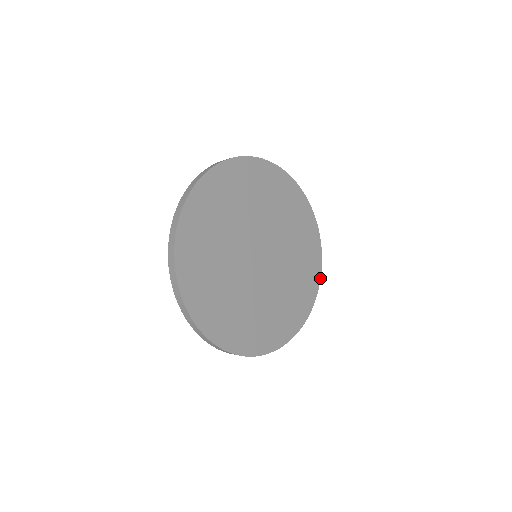
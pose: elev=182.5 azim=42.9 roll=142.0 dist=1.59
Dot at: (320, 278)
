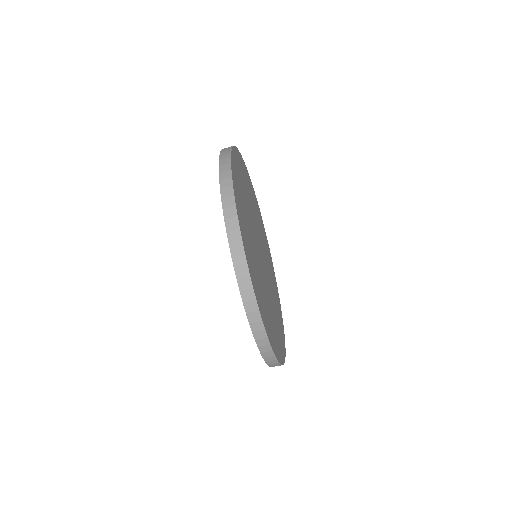
Dot at: occluded
